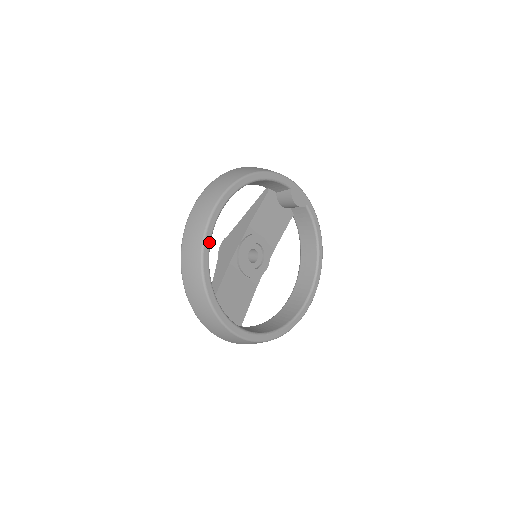
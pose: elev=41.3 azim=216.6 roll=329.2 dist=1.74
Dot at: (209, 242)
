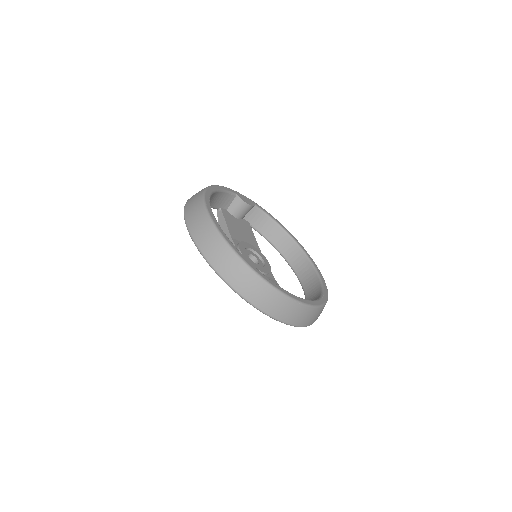
Dot at: (227, 237)
